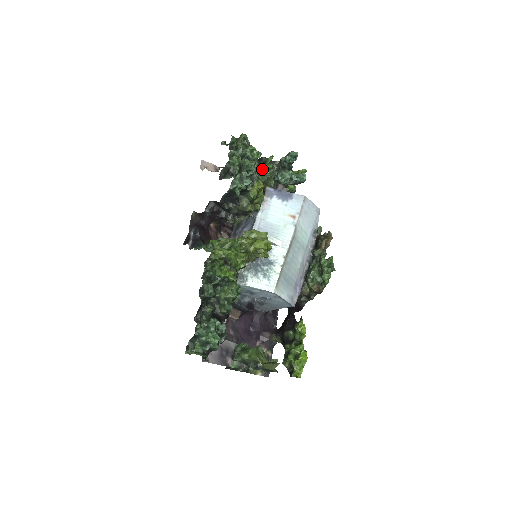
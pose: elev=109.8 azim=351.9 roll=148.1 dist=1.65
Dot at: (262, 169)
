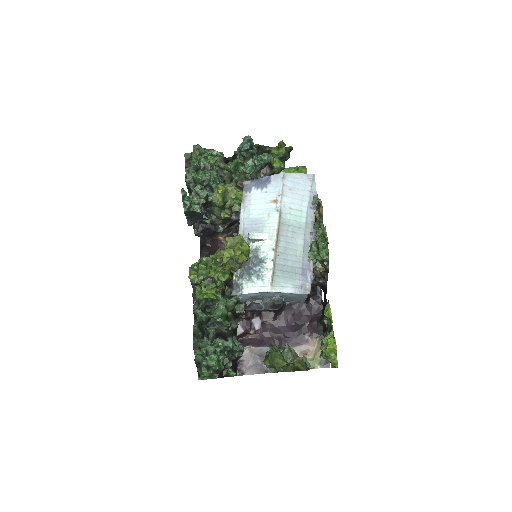
Dot at: (230, 167)
